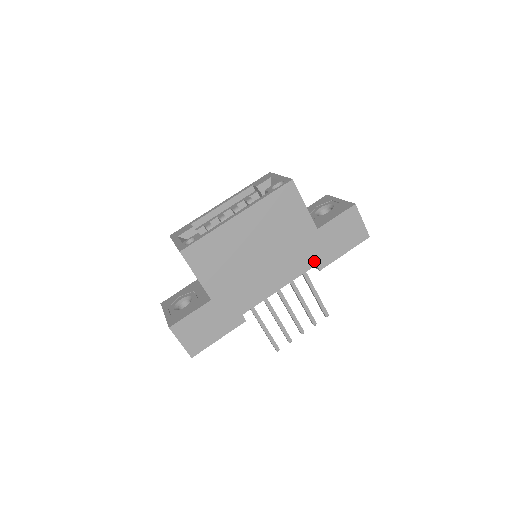
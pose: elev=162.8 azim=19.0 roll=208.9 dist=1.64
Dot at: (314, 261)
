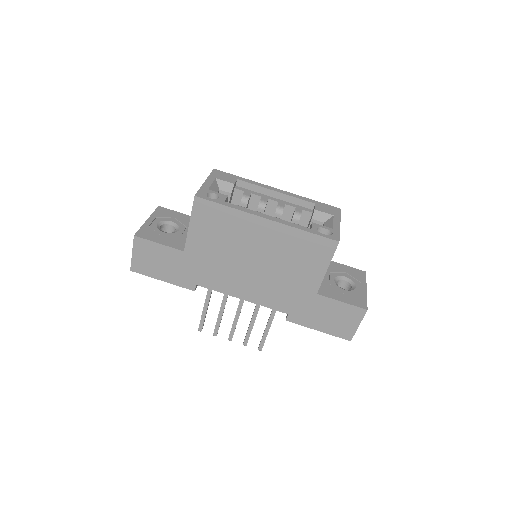
Dot at: (289, 310)
